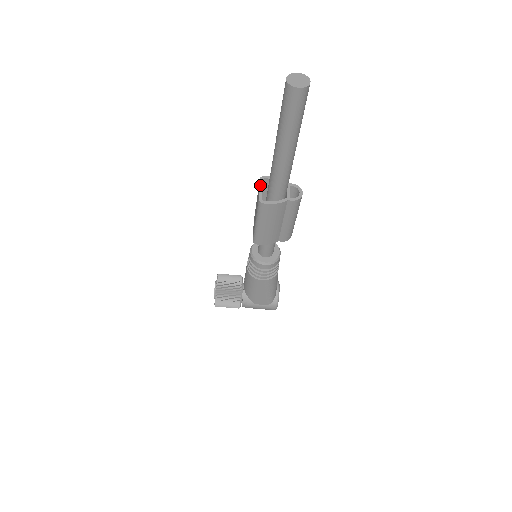
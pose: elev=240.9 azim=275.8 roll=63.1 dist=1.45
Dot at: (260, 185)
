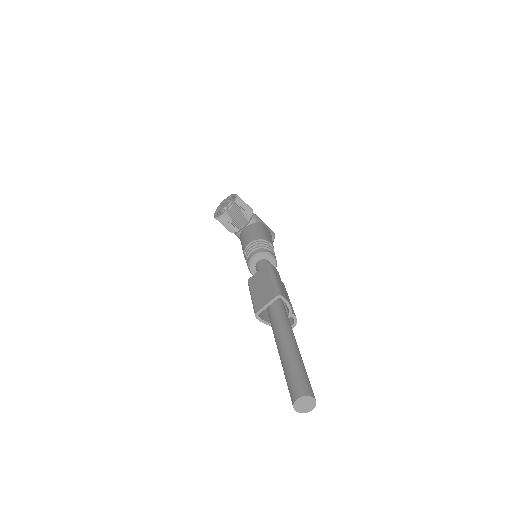
Dot at: (270, 302)
